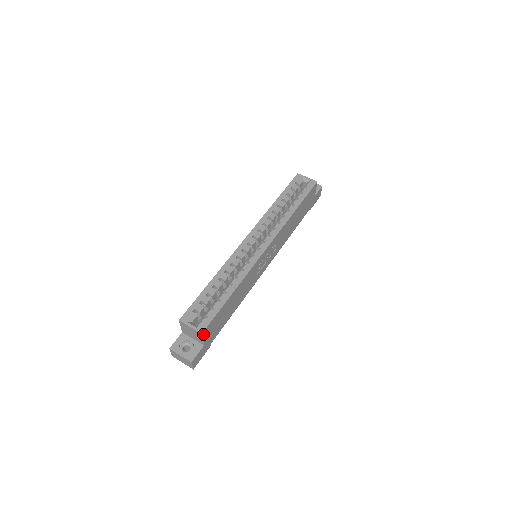
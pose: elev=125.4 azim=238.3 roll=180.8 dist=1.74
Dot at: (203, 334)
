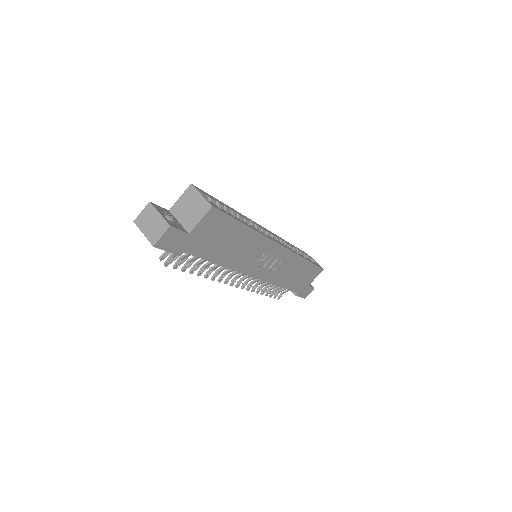
Dot at: (210, 212)
